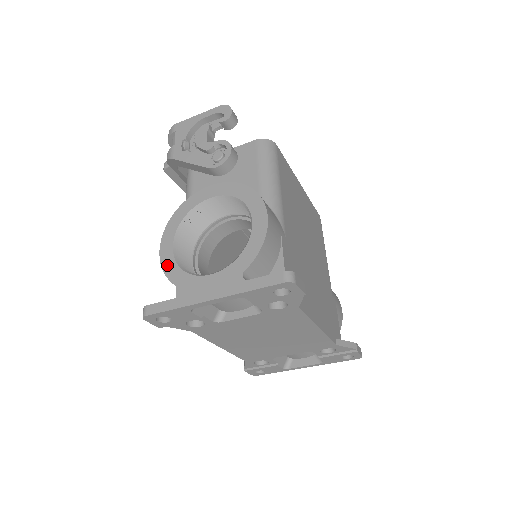
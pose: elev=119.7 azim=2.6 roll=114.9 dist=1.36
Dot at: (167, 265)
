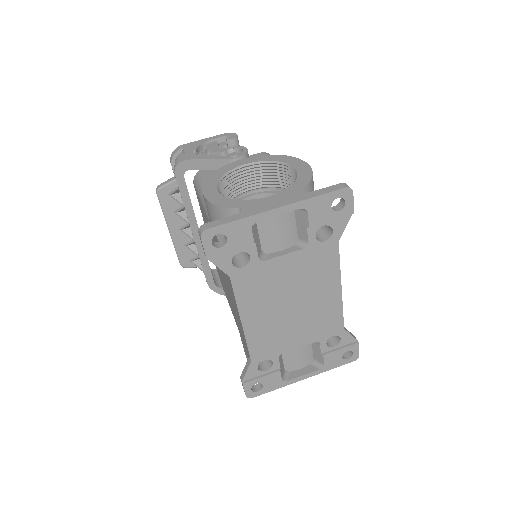
Dot at: (217, 200)
